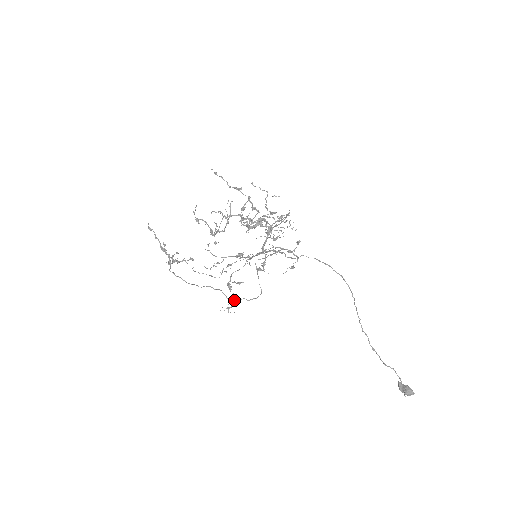
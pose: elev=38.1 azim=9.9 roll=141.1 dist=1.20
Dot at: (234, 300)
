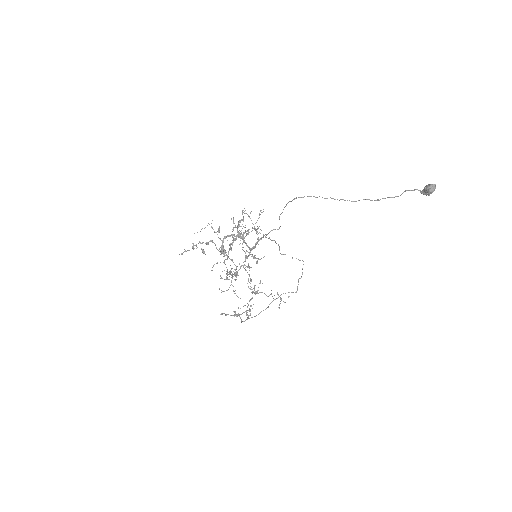
Dot at: (277, 293)
